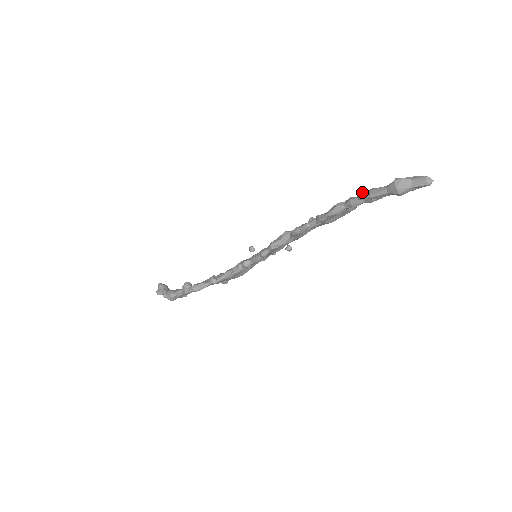
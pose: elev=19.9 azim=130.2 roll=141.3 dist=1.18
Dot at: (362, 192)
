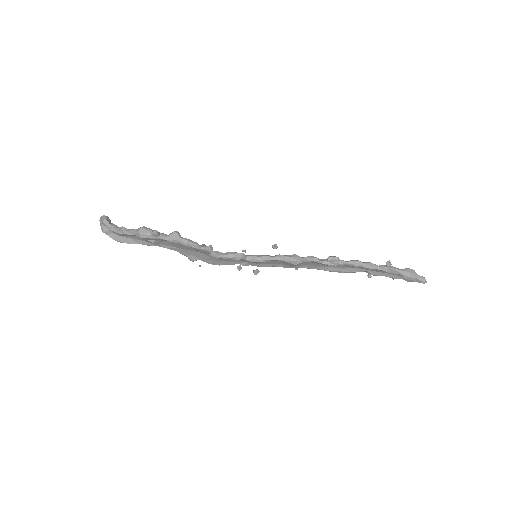
Dot at: (390, 262)
